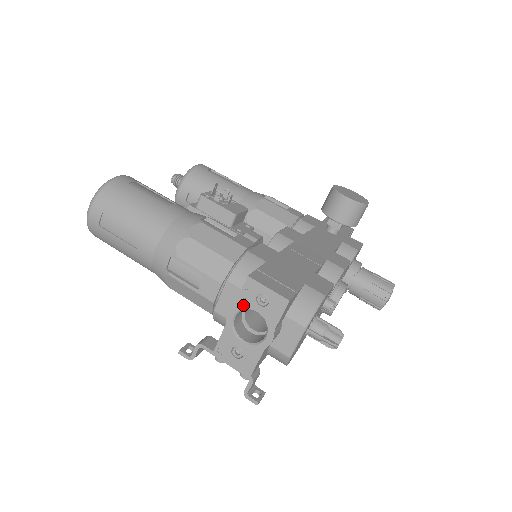
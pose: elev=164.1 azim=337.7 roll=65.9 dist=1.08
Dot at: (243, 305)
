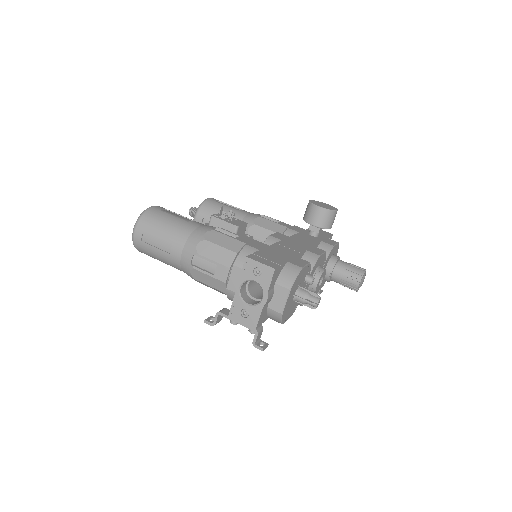
Dot at: (245, 278)
